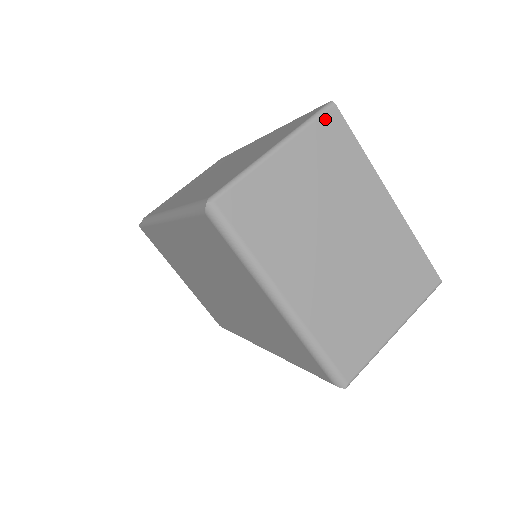
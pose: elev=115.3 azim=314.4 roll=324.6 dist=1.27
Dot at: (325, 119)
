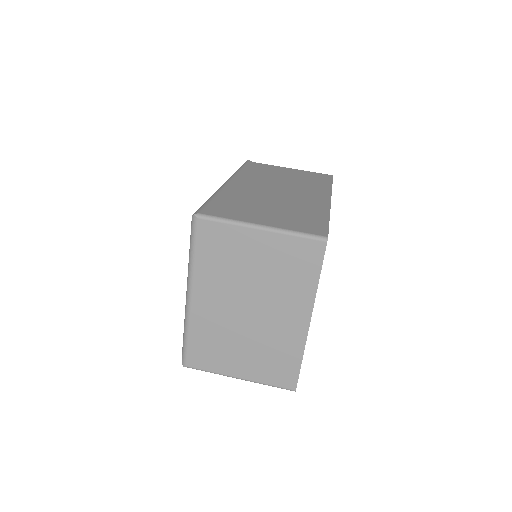
Dot at: (311, 243)
